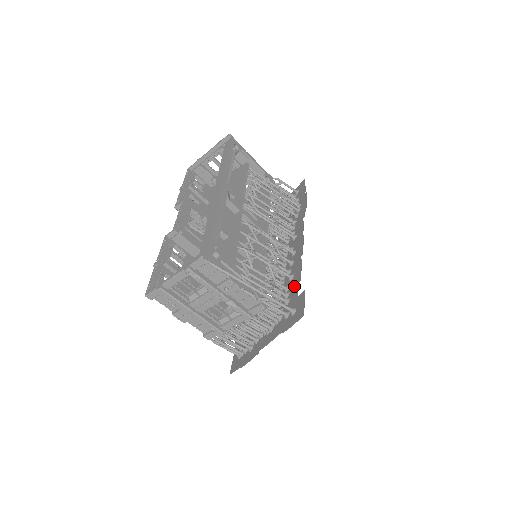
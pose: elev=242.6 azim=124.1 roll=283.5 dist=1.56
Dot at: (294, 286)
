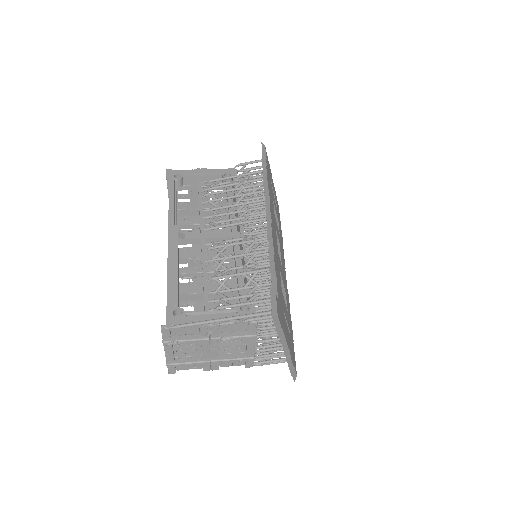
Dot at: occluded
